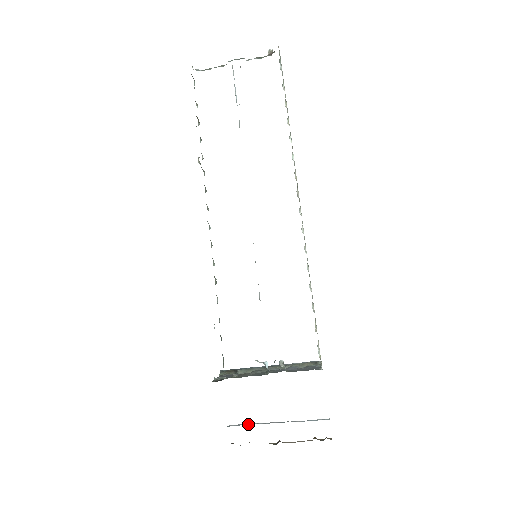
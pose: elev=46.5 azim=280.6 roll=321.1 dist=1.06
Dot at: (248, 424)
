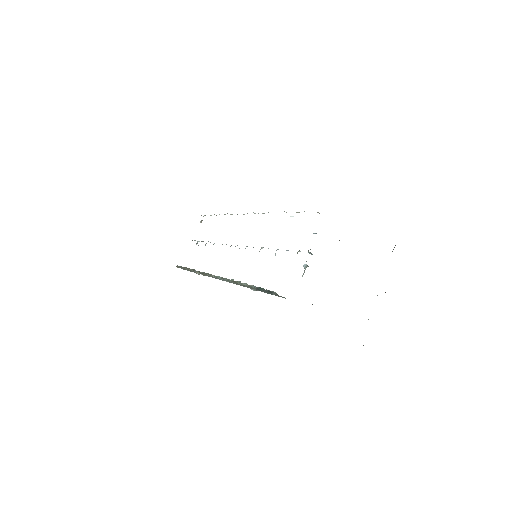
Dot at: occluded
